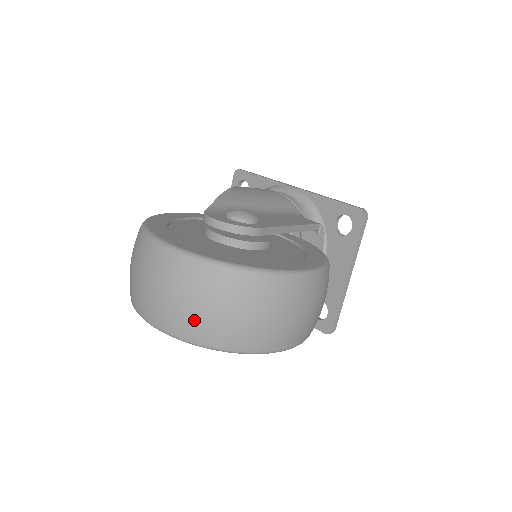
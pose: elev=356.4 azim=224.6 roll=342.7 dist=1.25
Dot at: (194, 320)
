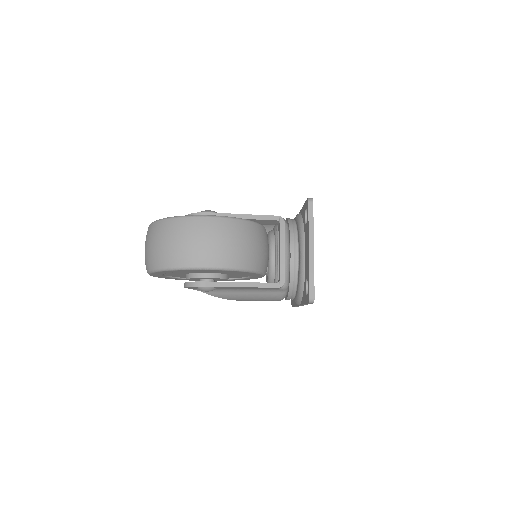
Dot at: (149, 255)
